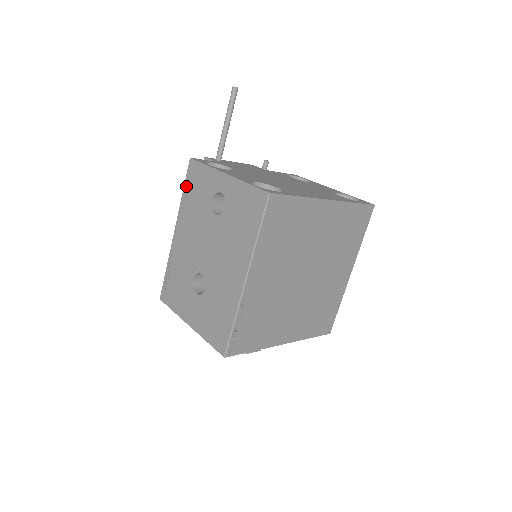
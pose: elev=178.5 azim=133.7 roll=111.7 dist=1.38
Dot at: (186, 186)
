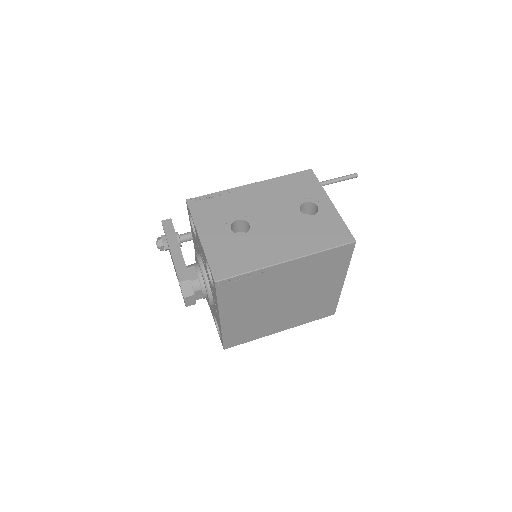
Dot at: (291, 176)
